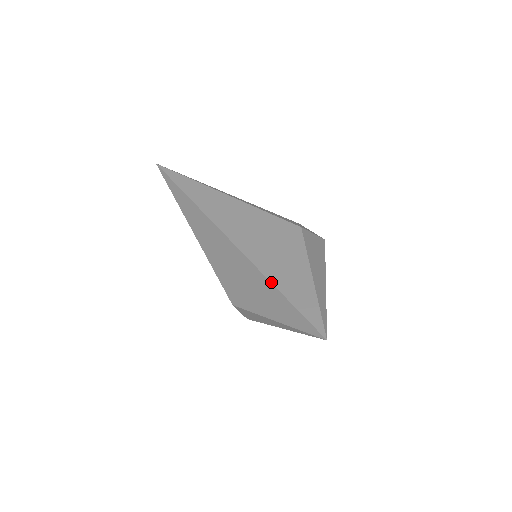
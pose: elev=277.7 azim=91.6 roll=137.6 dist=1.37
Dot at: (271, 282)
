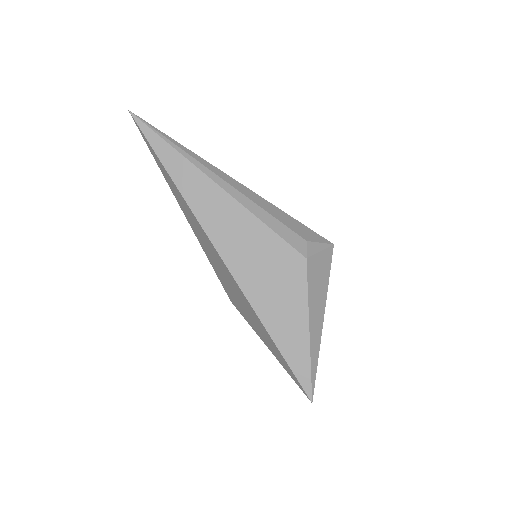
Dot at: (267, 332)
